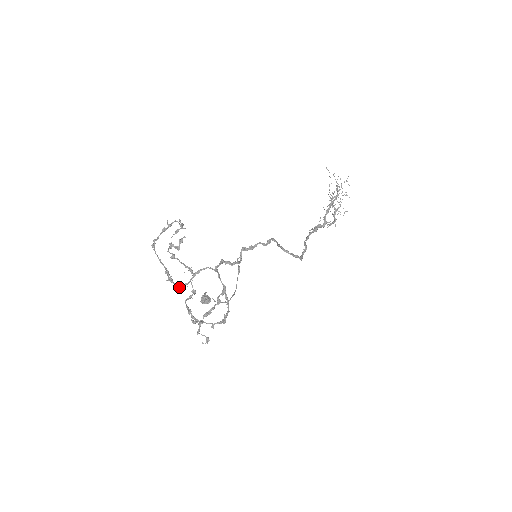
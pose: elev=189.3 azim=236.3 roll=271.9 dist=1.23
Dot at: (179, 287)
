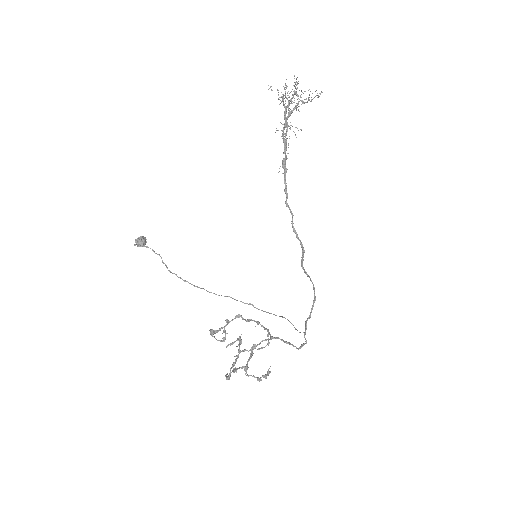
Dot at: occluded
